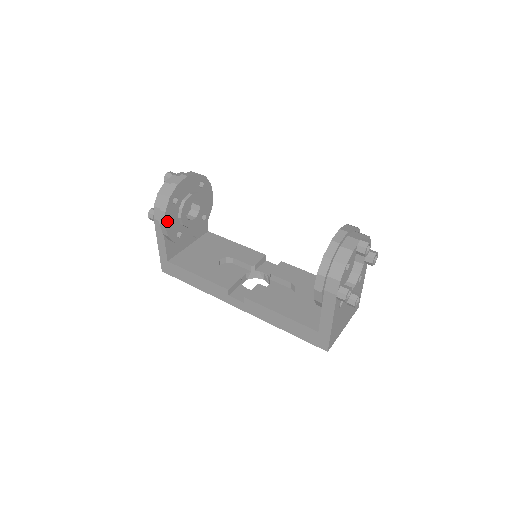
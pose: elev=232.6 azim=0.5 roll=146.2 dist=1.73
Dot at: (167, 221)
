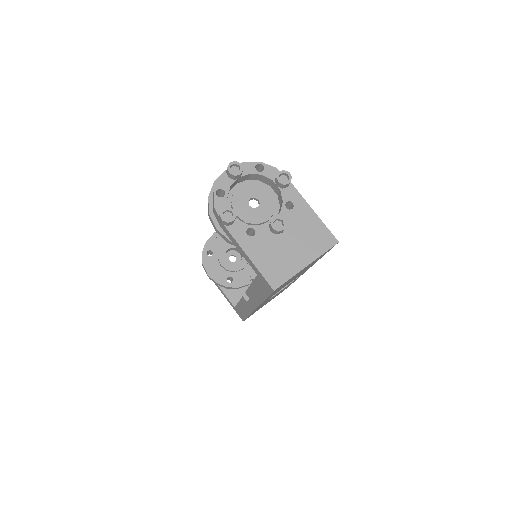
Dot at: (209, 271)
